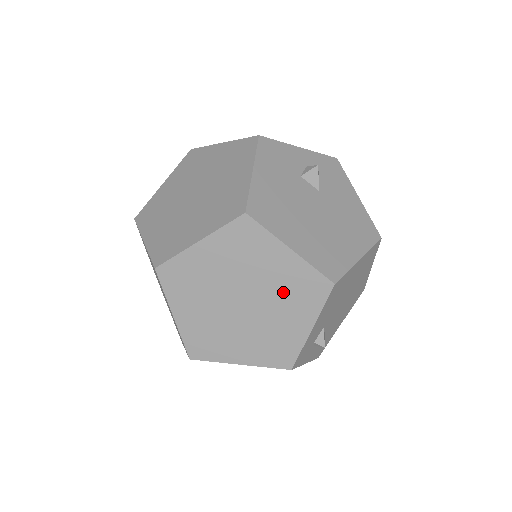
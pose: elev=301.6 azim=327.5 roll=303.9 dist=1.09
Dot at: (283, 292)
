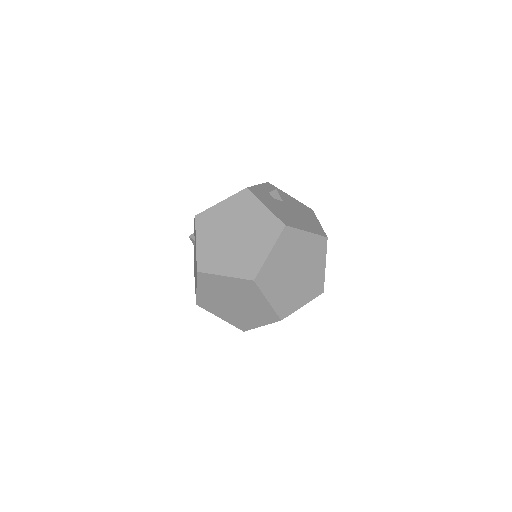
Dot at: (310, 255)
